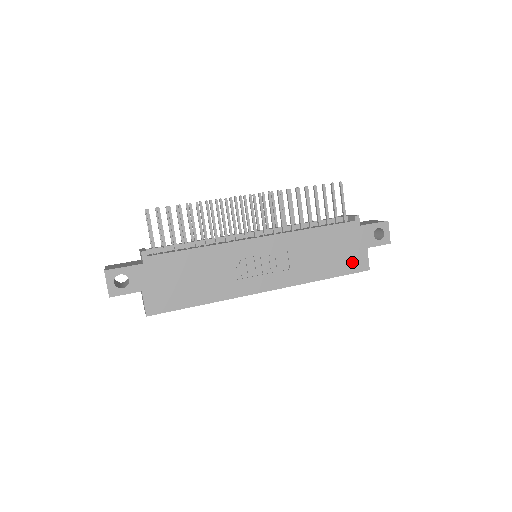
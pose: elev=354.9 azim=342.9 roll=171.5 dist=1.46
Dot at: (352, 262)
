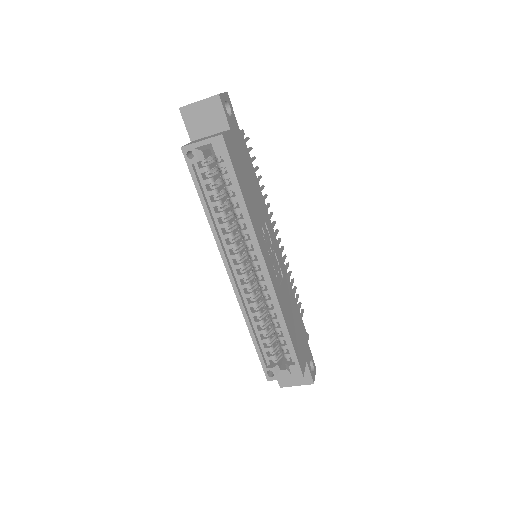
Dot at: (300, 352)
